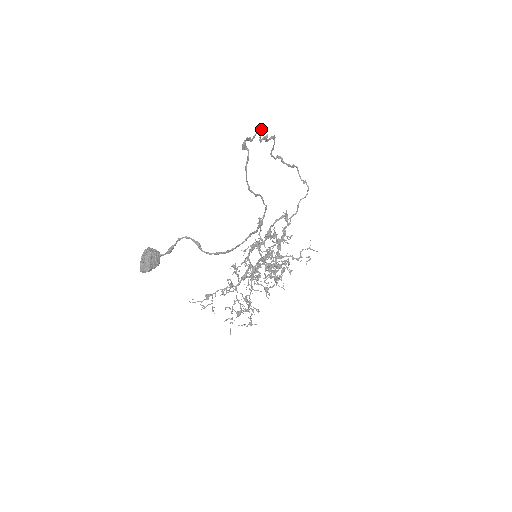
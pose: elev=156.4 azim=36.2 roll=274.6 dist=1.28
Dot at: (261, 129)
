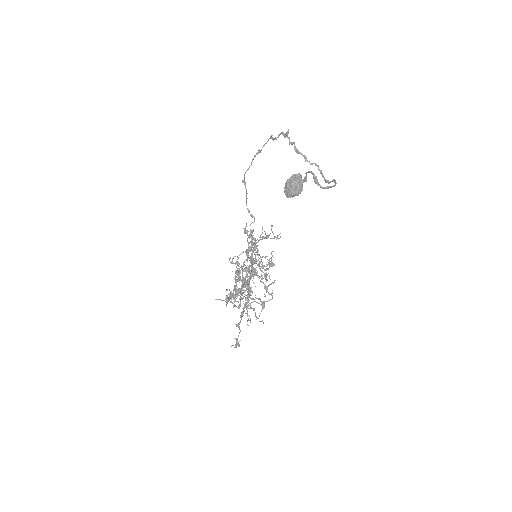
Dot at: (270, 137)
